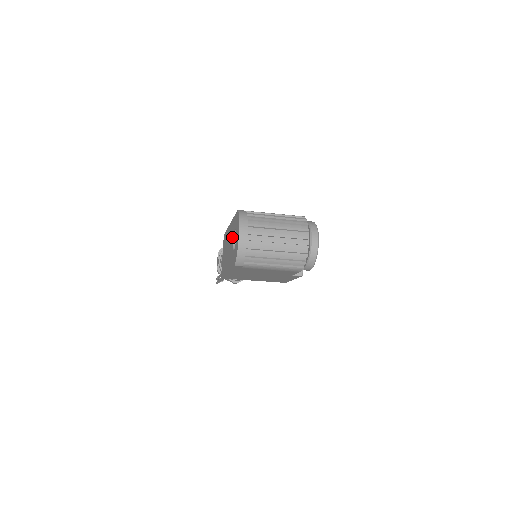
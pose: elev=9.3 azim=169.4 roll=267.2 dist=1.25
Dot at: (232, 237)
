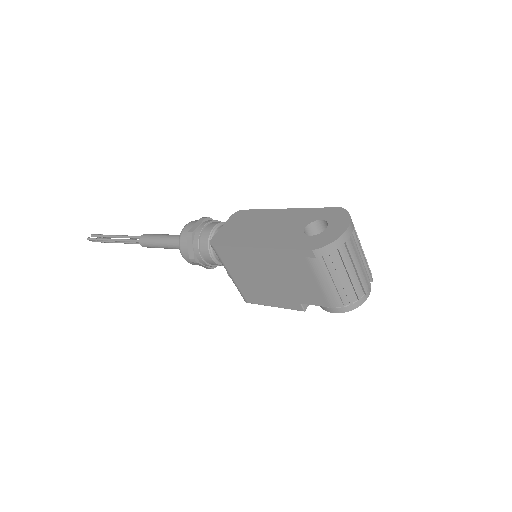
Dot at: (301, 222)
